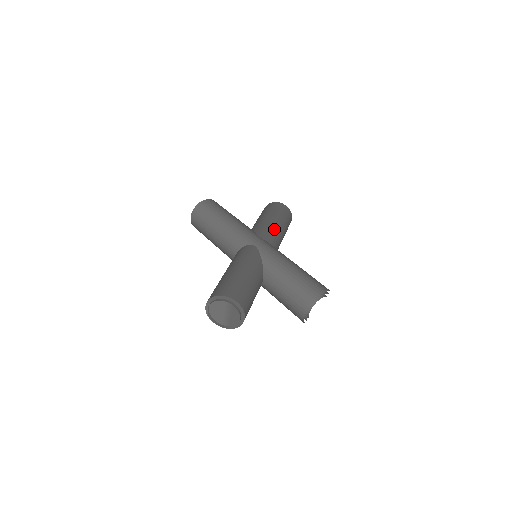
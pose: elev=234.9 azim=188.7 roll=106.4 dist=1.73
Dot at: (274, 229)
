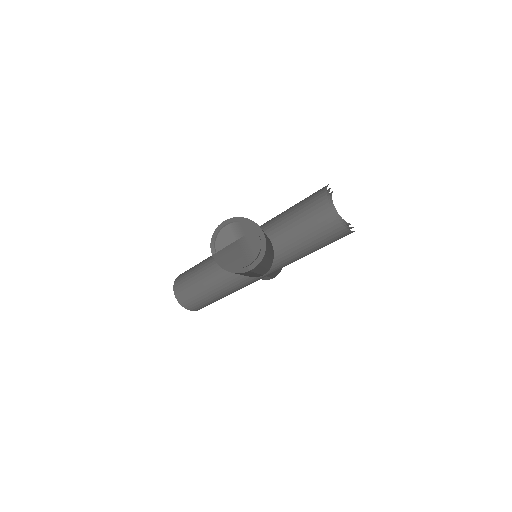
Dot at: occluded
